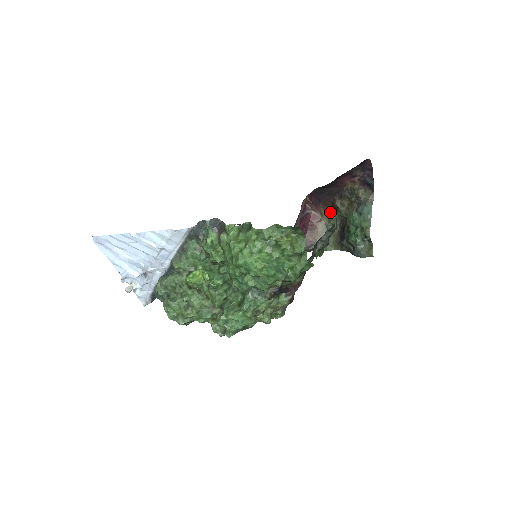
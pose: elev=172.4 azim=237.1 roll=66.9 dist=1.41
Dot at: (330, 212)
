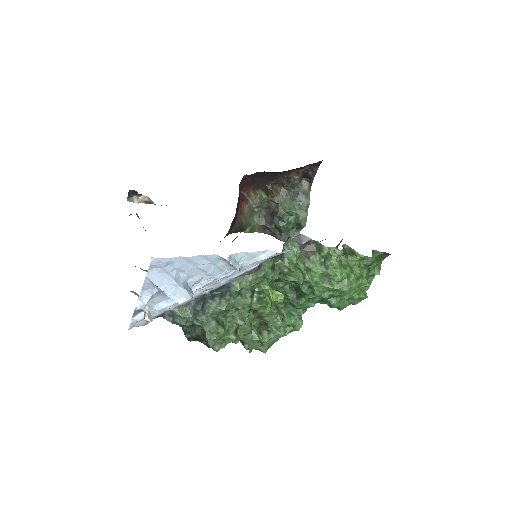
Dot at: (259, 195)
